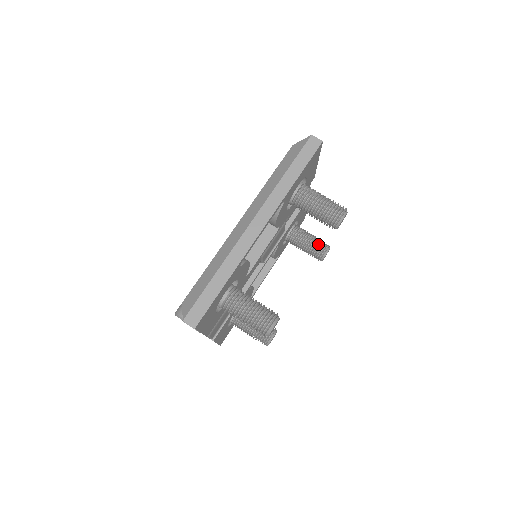
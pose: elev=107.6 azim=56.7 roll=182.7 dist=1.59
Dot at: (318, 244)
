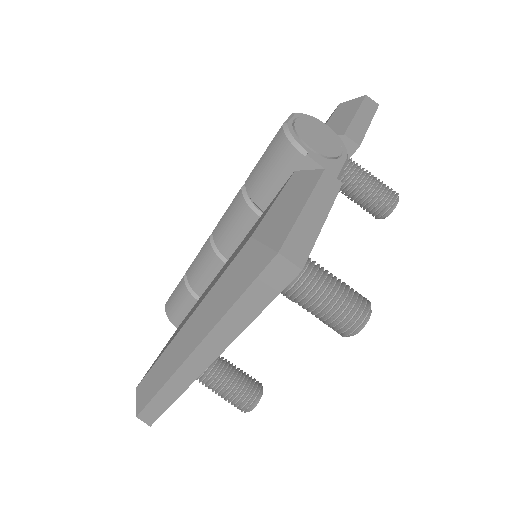
Dot at: (375, 202)
